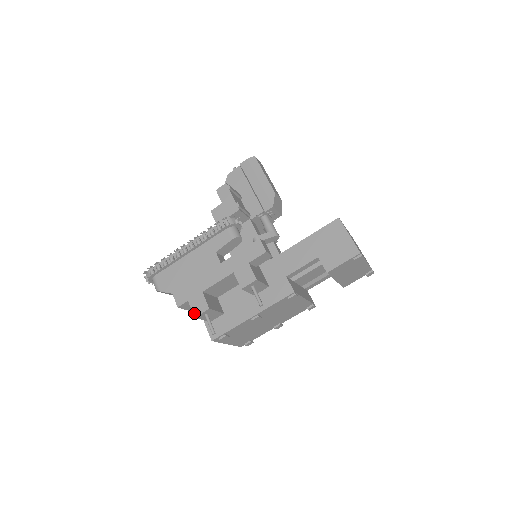
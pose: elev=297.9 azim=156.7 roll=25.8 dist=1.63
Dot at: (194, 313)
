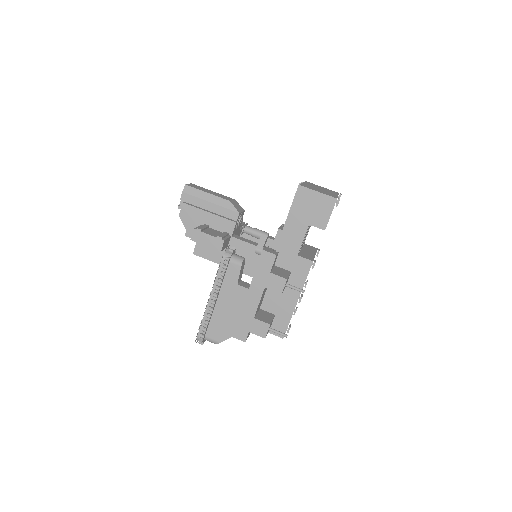
Dot at: (262, 336)
